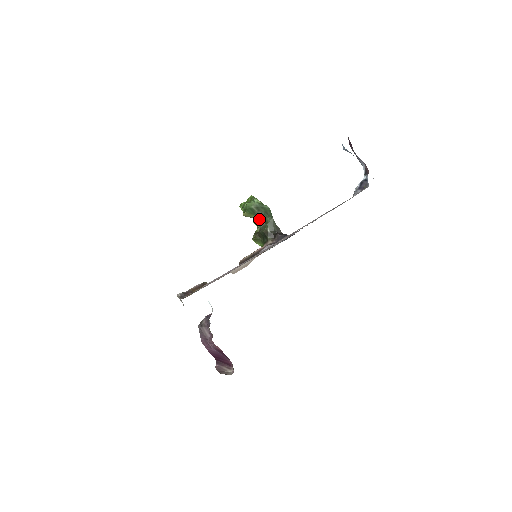
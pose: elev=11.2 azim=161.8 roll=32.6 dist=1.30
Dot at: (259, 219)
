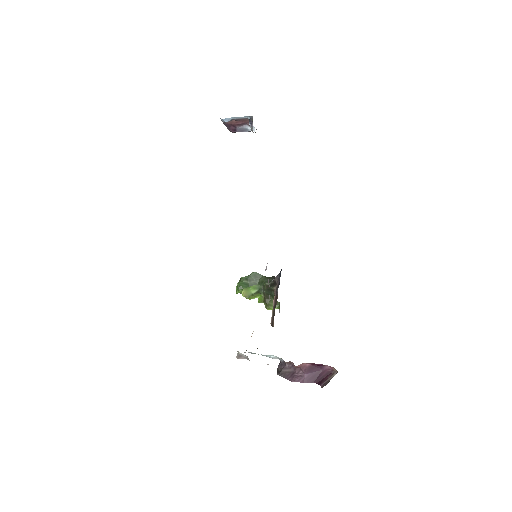
Dot at: (257, 288)
